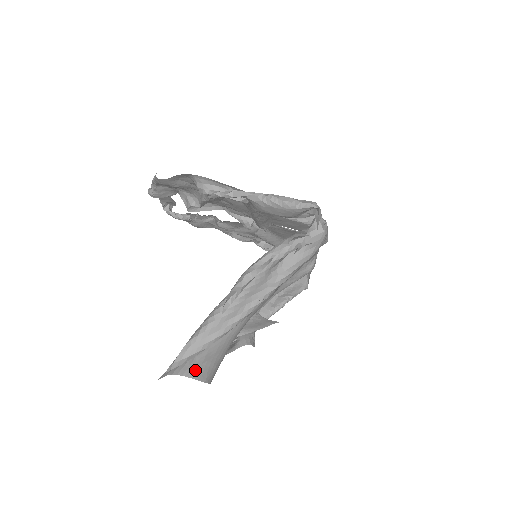
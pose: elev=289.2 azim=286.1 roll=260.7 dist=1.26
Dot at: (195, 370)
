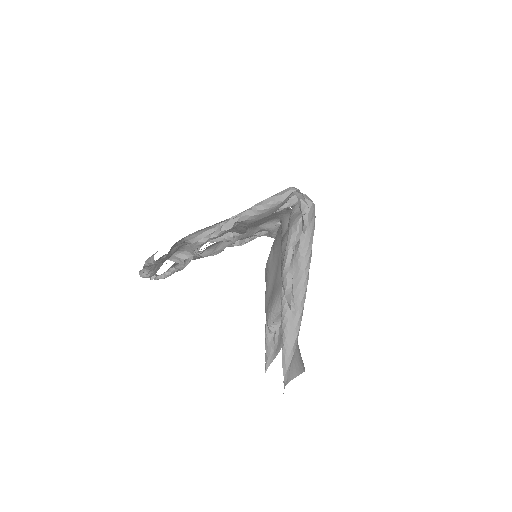
Dot at: (294, 369)
